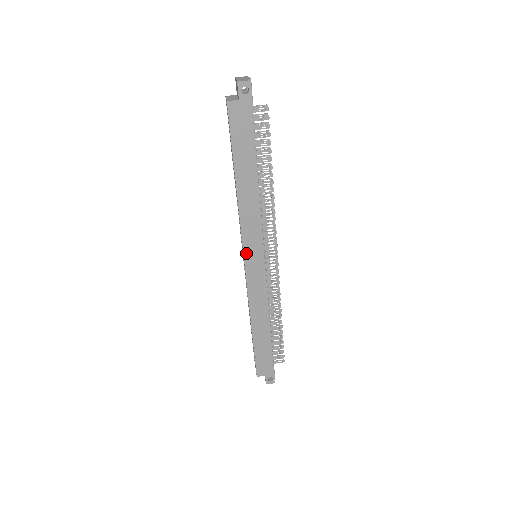
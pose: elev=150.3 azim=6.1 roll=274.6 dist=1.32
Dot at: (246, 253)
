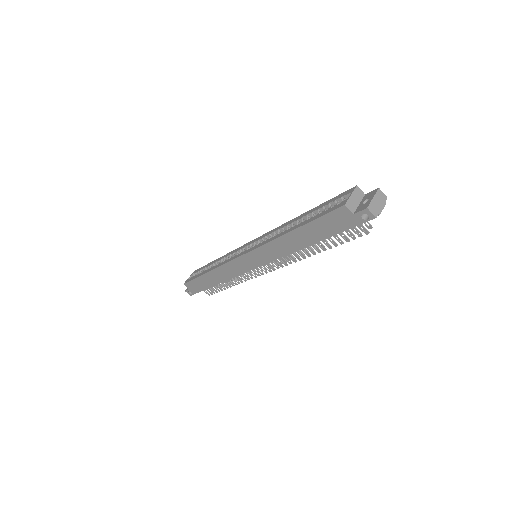
Dot at: (249, 254)
